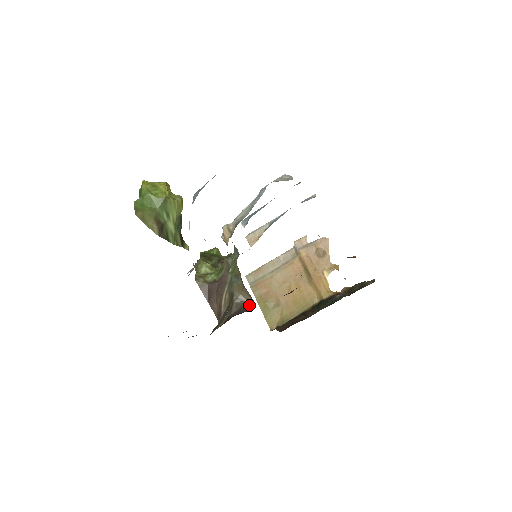
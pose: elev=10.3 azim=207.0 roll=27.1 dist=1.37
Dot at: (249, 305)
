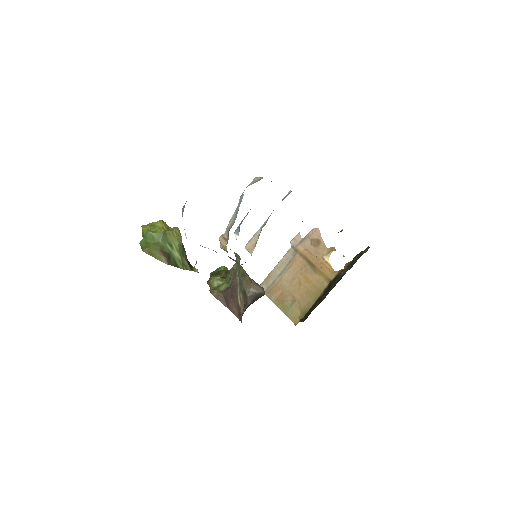
Dot at: (260, 294)
